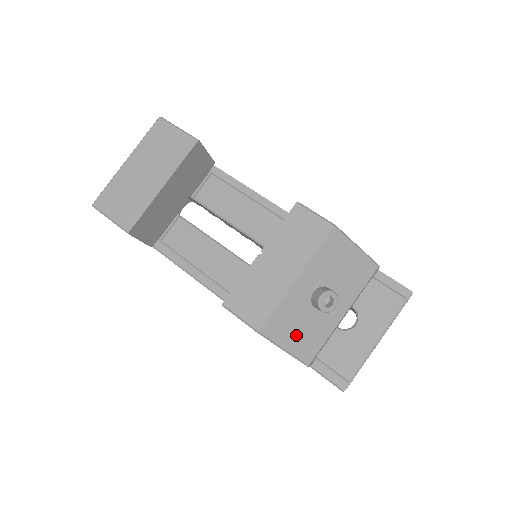
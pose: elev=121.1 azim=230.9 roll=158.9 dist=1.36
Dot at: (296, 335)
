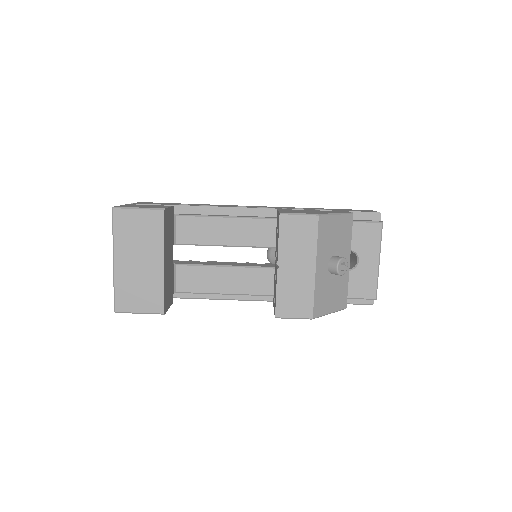
Dot at: (332, 299)
